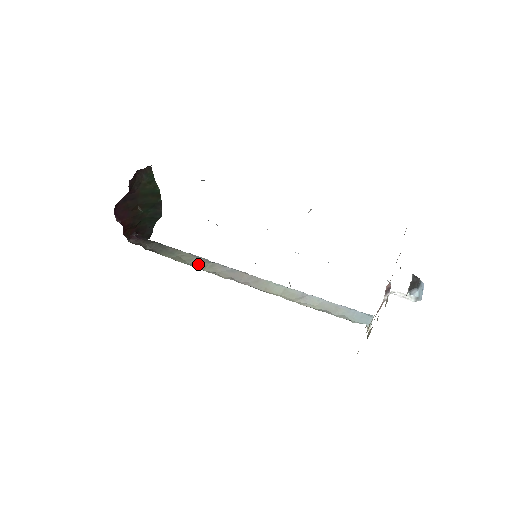
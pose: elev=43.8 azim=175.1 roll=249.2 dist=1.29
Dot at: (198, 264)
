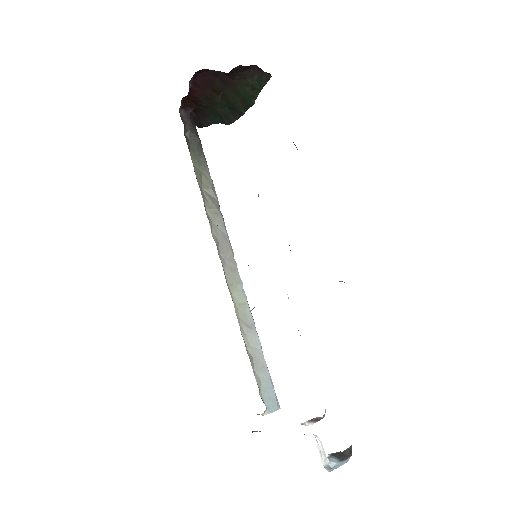
Dot at: (208, 198)
